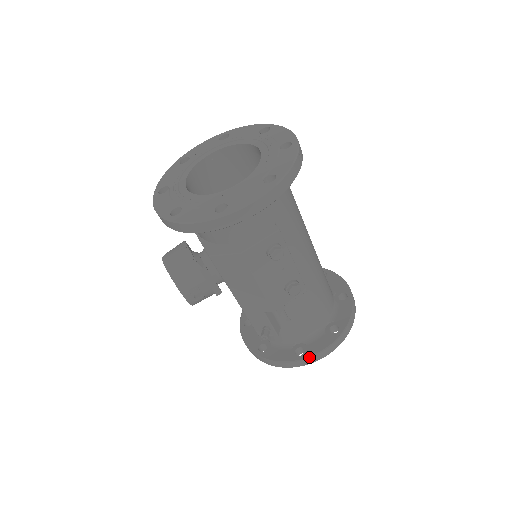
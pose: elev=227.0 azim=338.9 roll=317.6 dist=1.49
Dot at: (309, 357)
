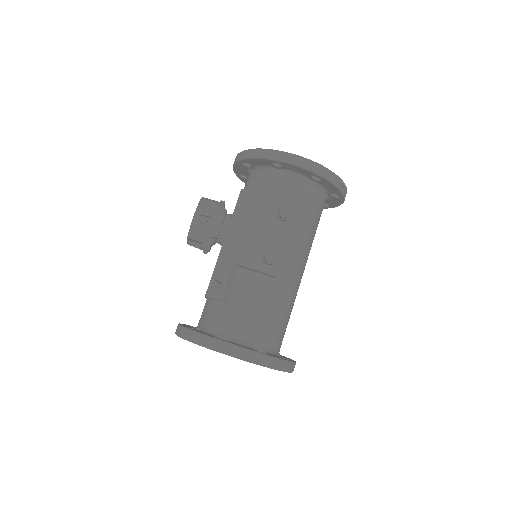
Dot at: (225, 341)
